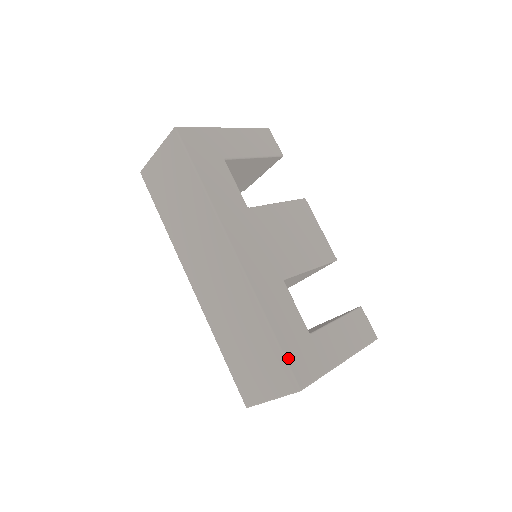
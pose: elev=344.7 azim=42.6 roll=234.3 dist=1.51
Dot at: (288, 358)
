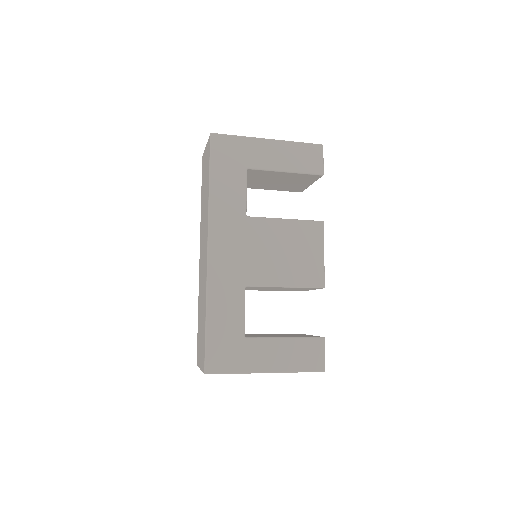
Dot at: (208, 346)
